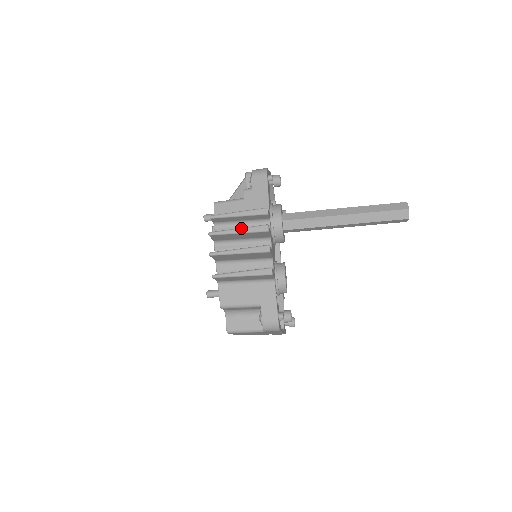
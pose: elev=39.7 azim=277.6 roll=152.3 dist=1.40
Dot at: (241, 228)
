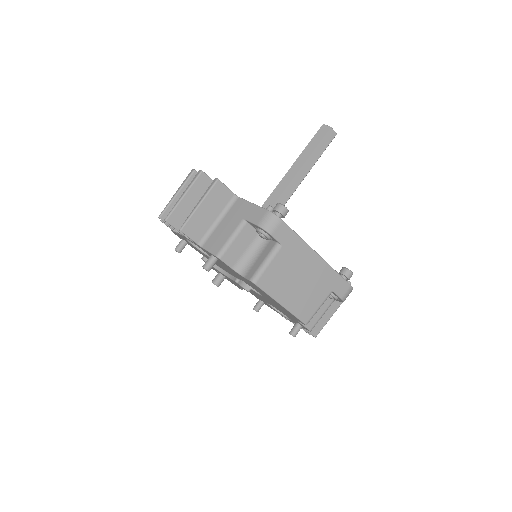
Dot at: (177, 190)
